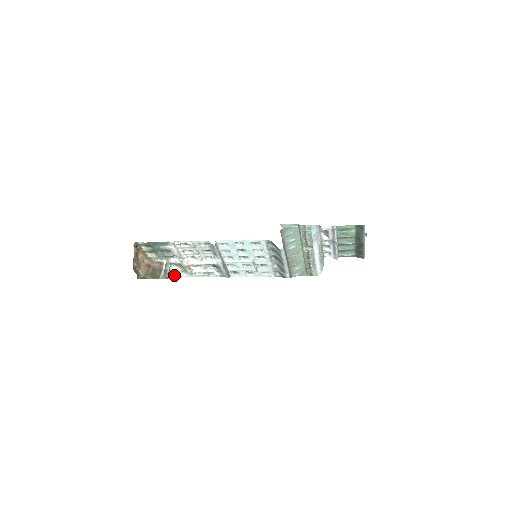
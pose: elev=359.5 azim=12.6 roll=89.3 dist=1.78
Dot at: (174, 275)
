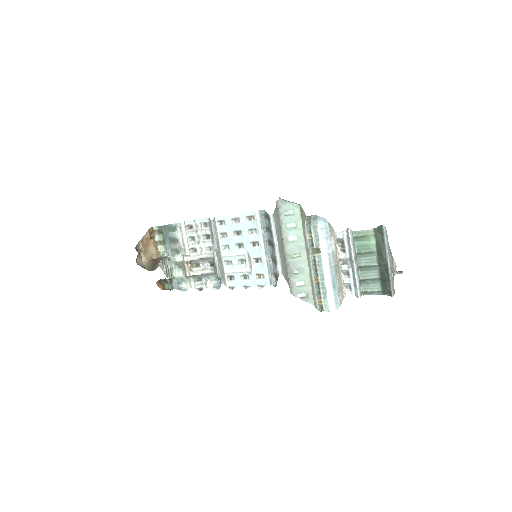
Dot at: (176, 285)
